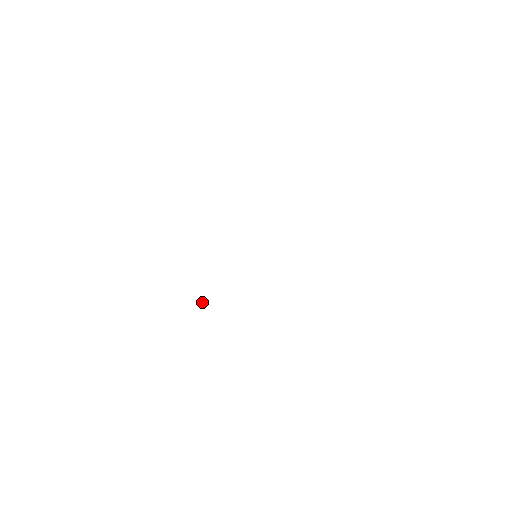
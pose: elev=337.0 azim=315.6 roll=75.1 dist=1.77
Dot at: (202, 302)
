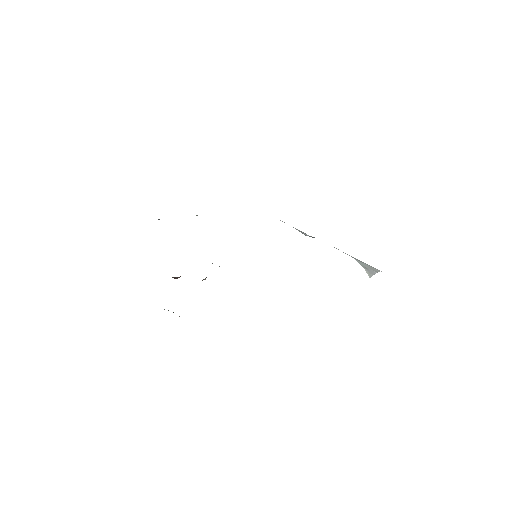
Dot at: occluded
